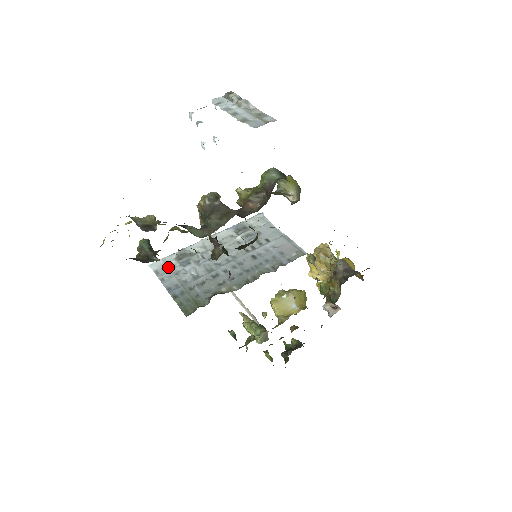
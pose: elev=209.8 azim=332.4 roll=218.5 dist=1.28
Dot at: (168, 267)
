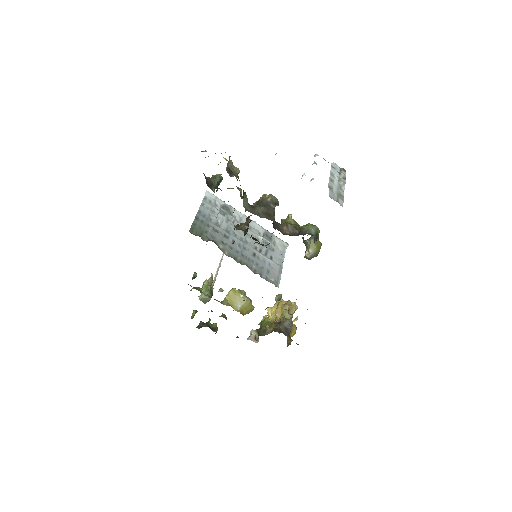
Dot at: (213, 203)
